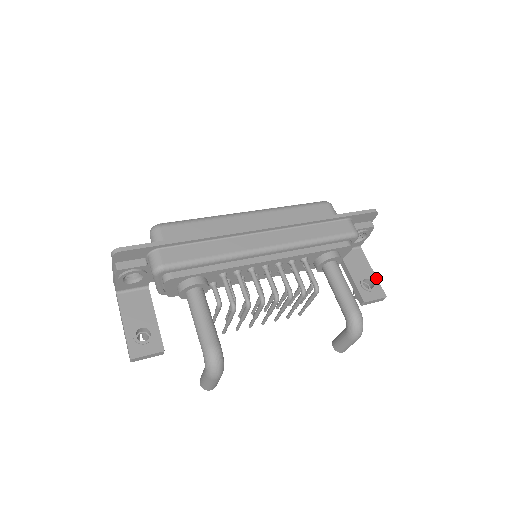
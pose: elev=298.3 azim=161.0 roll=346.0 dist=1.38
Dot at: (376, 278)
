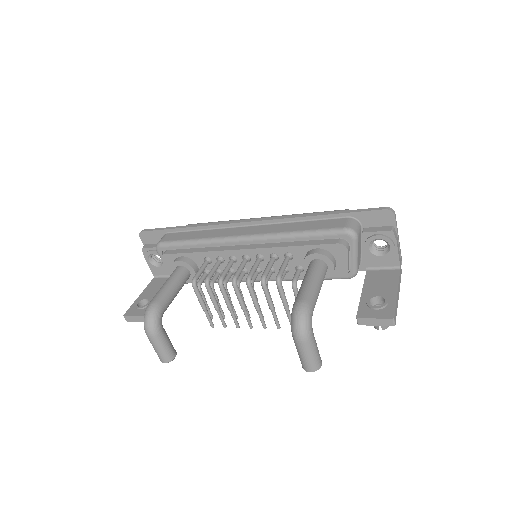
Dot at: (395, 298)
